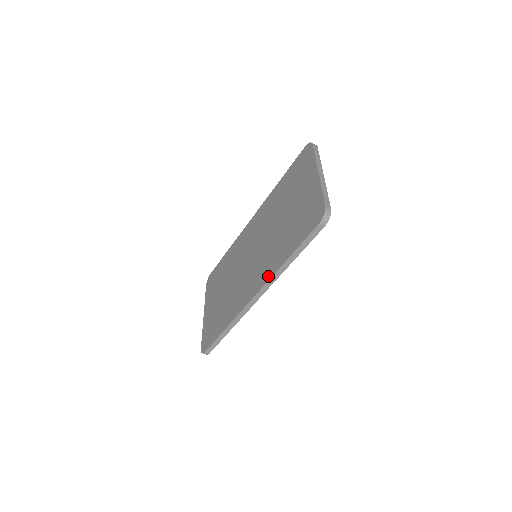
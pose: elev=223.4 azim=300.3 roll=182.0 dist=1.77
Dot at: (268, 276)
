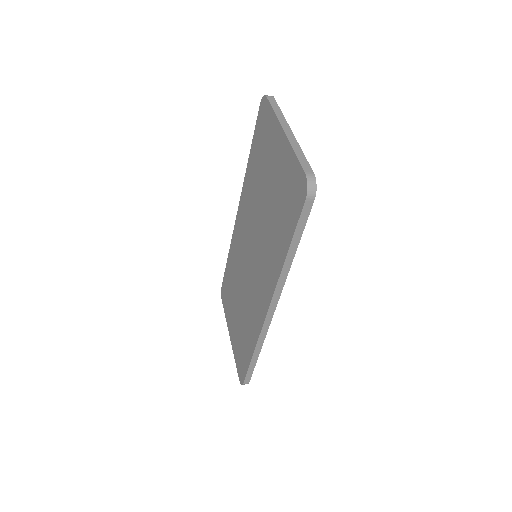
Dot at: (274, 281)
